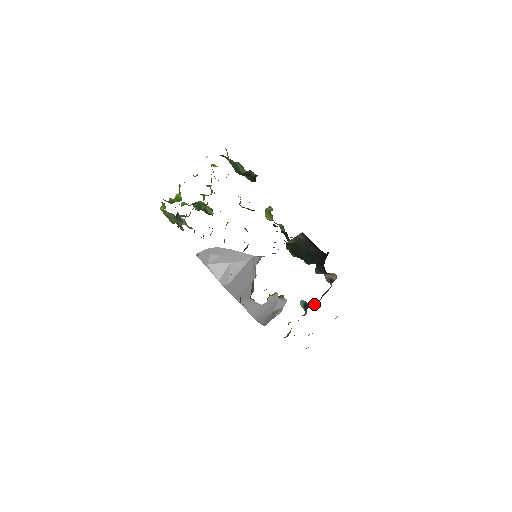
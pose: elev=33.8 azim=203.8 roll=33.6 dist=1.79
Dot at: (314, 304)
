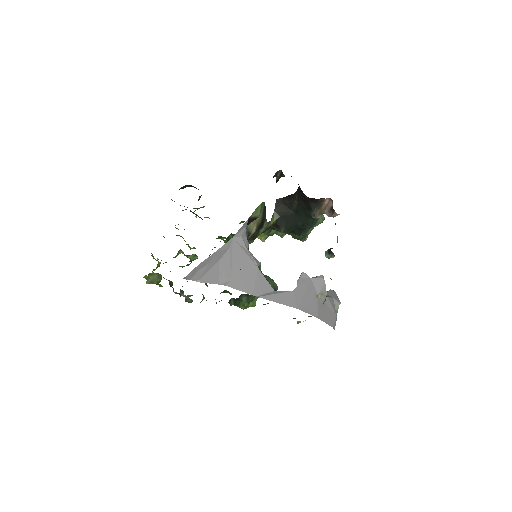
Dot at: occluded
